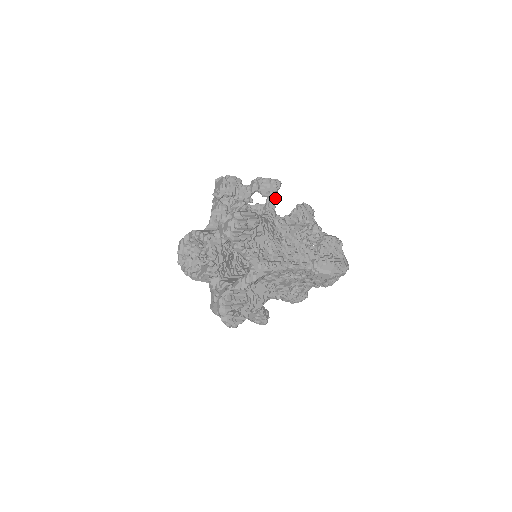
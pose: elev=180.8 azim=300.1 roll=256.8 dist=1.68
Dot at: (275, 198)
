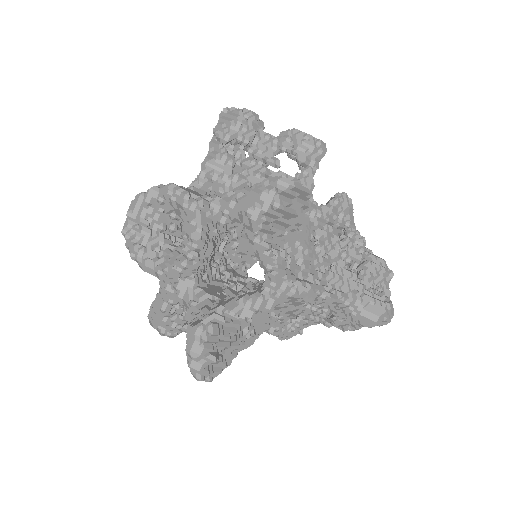
Dot at: (314, 172)
